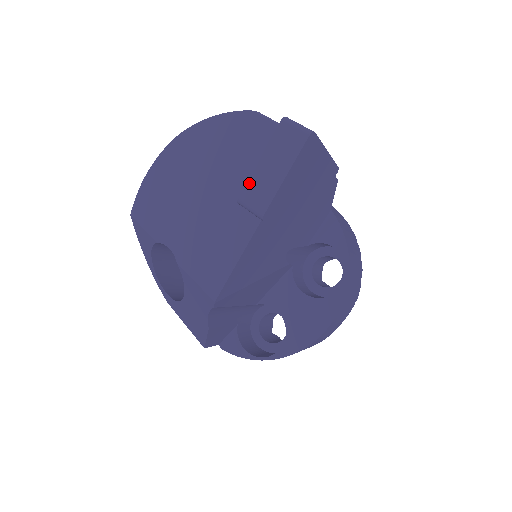
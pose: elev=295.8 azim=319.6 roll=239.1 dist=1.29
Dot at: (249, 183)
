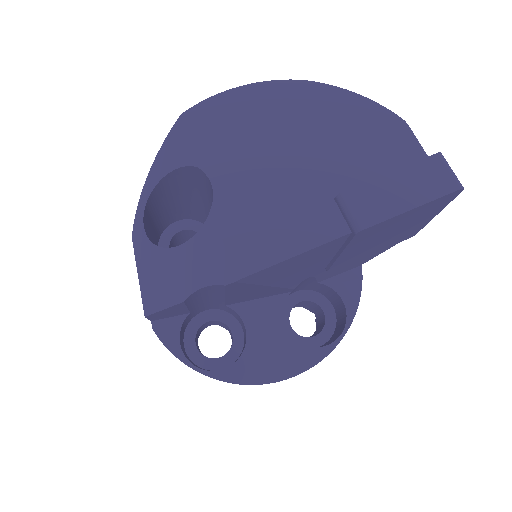
Dot at: (365, 186)
